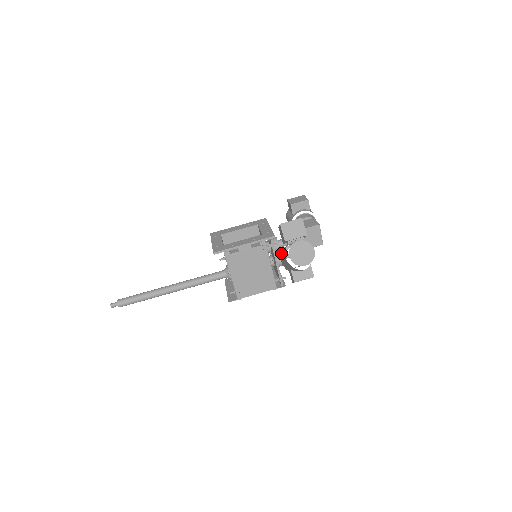
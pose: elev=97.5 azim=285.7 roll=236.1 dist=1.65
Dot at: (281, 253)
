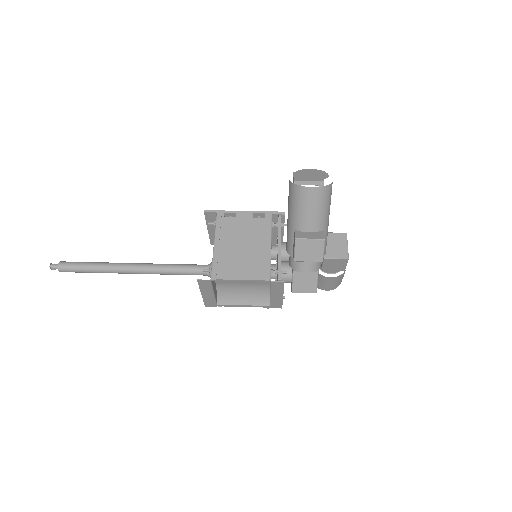
Dot at: occluded
